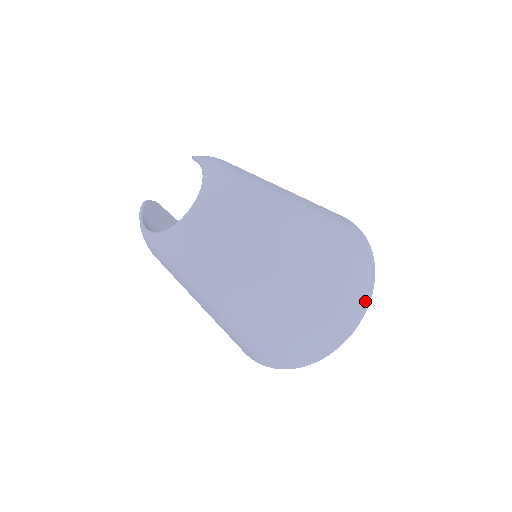
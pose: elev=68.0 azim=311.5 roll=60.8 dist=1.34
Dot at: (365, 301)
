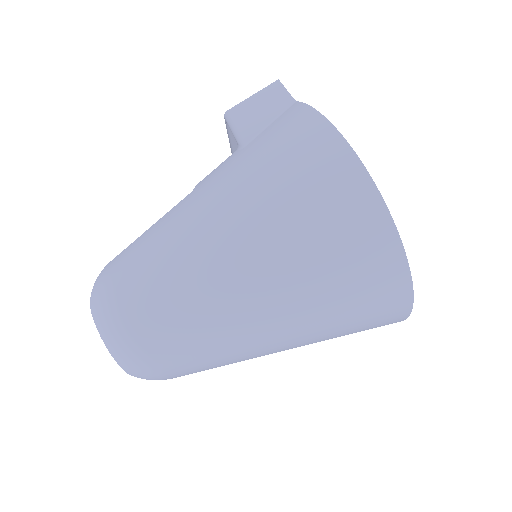
Dot at: (401, 282)
